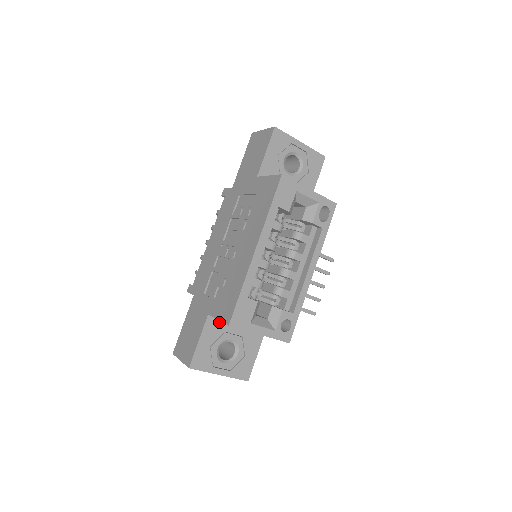
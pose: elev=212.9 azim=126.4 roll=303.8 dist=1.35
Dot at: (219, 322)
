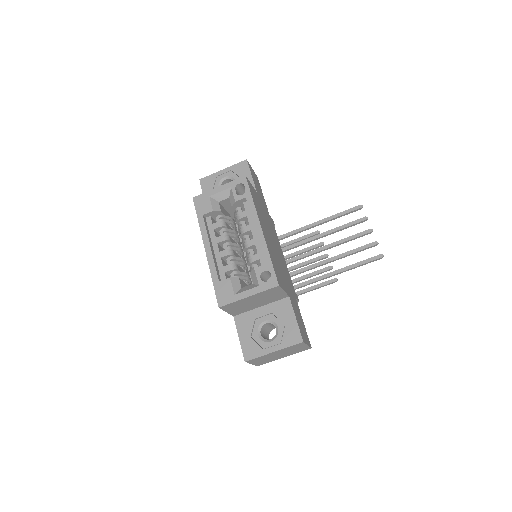
Dot at: (245, 316)
